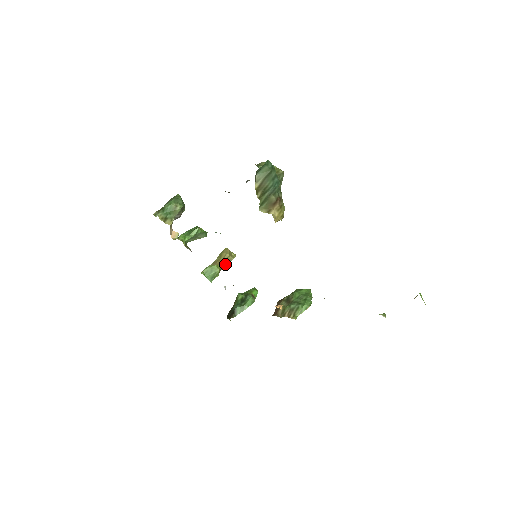
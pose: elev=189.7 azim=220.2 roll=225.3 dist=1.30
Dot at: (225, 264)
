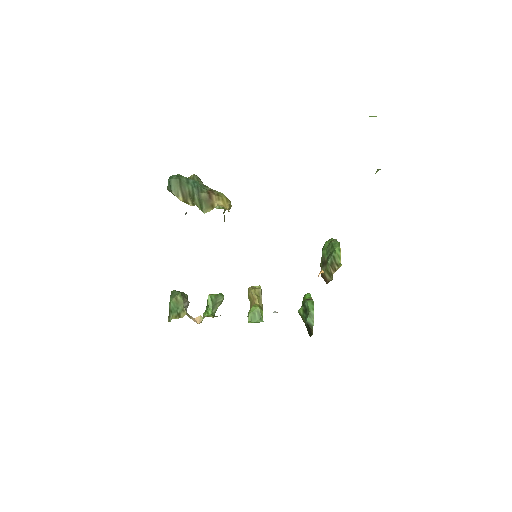
Dot at: (259, 299)
